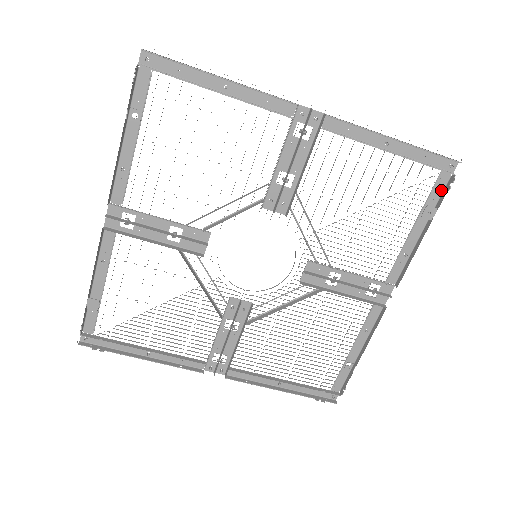
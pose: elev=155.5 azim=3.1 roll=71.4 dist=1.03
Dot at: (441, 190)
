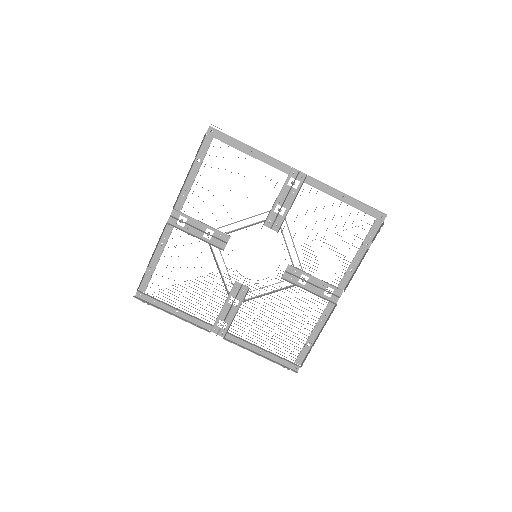
Dot at: (376, 231)
